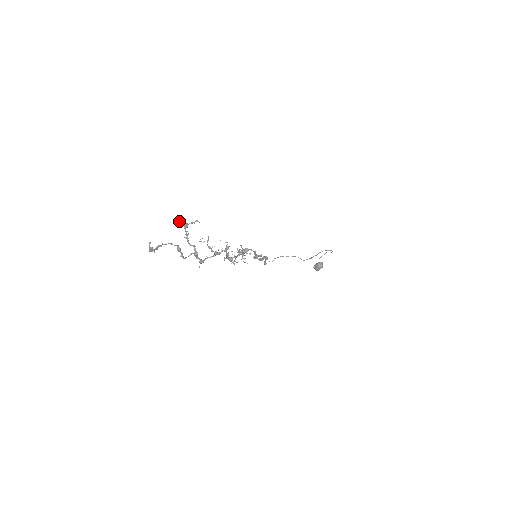
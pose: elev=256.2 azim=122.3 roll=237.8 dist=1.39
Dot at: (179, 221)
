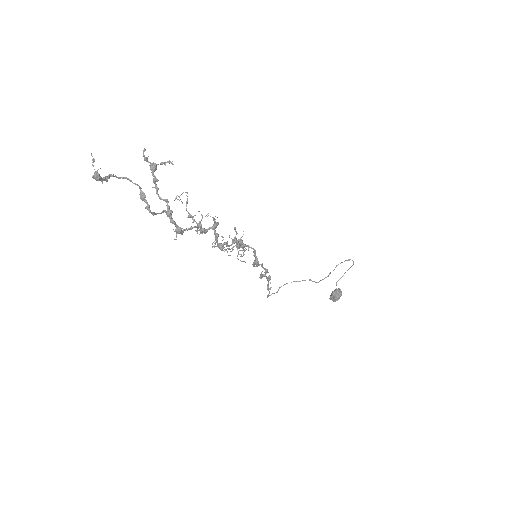
Dot at: occluded
